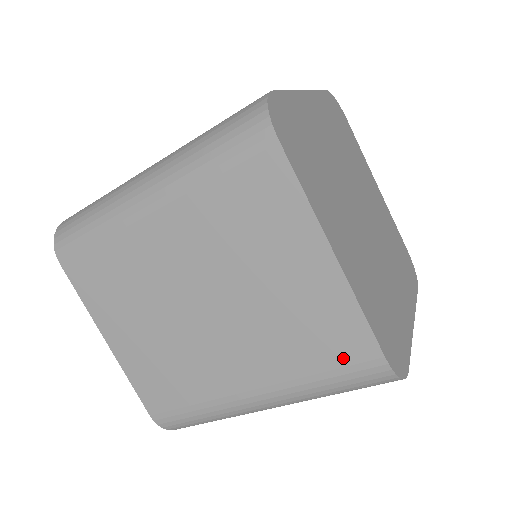
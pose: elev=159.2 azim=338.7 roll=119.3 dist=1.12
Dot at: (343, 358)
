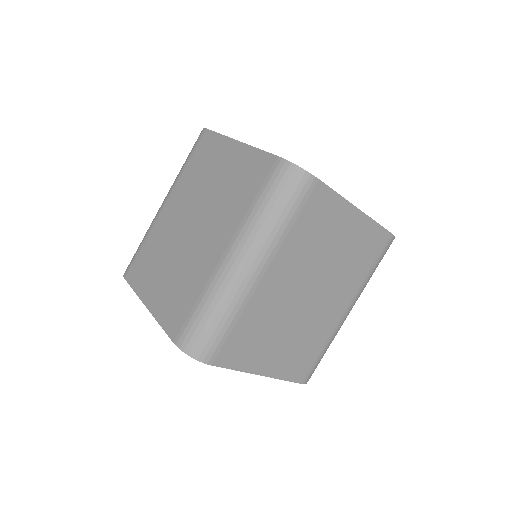
Dot at: (261, 178)
